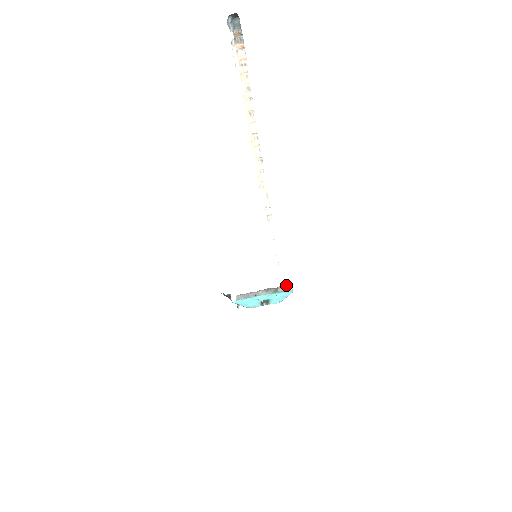
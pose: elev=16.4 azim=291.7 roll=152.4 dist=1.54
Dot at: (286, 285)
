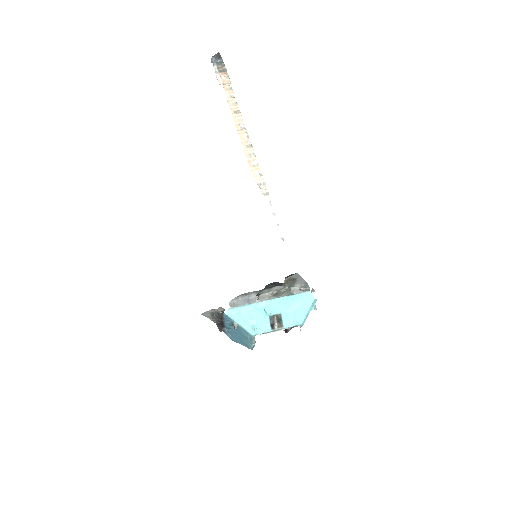
Dot at: (302, 287)
